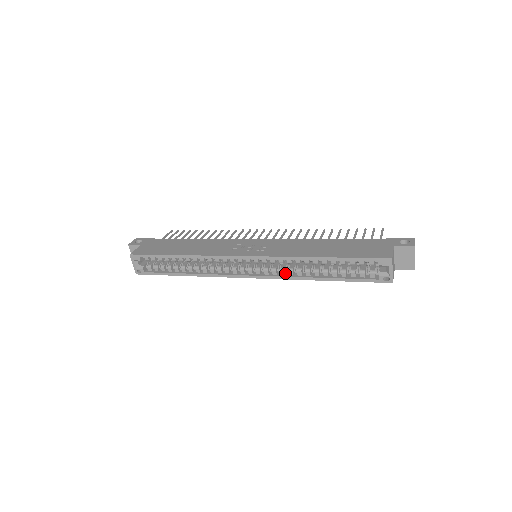
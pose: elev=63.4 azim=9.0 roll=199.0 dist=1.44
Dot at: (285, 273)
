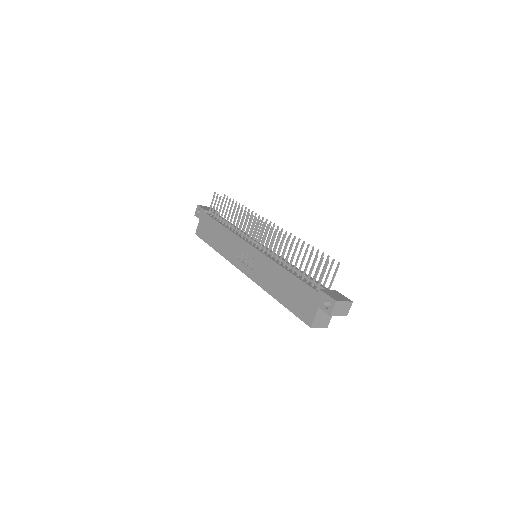
Dot at: occluded
